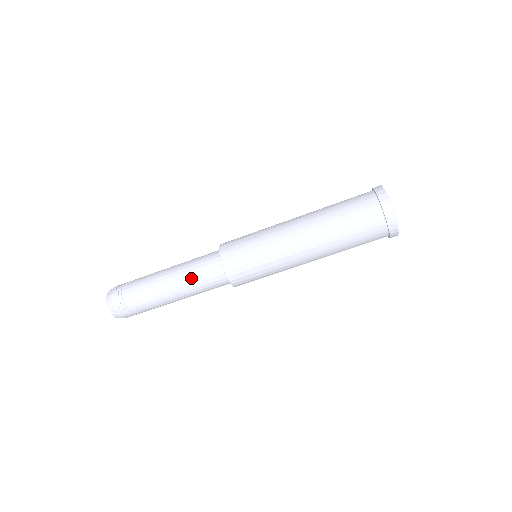
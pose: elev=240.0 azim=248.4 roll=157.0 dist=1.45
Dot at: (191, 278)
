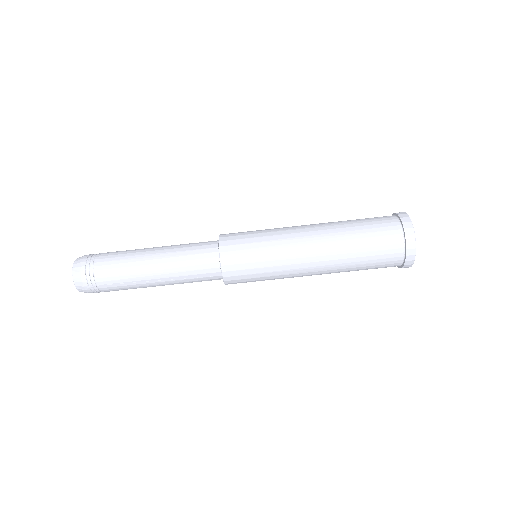
Dot at: (182, 274)
